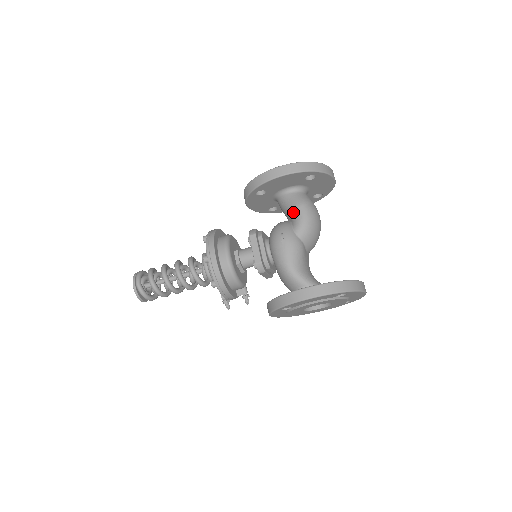
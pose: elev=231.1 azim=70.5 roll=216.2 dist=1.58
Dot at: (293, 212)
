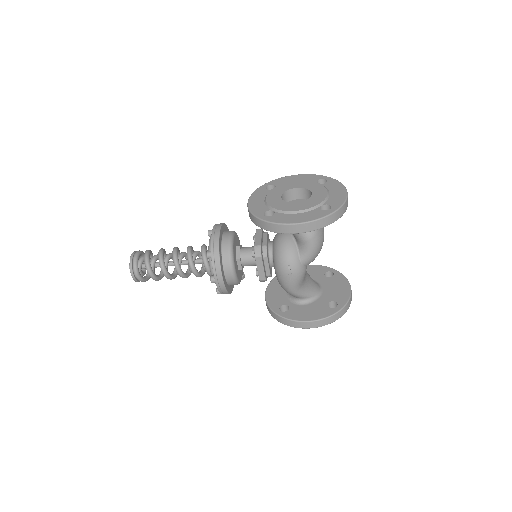
Dot at: (301, 241)
